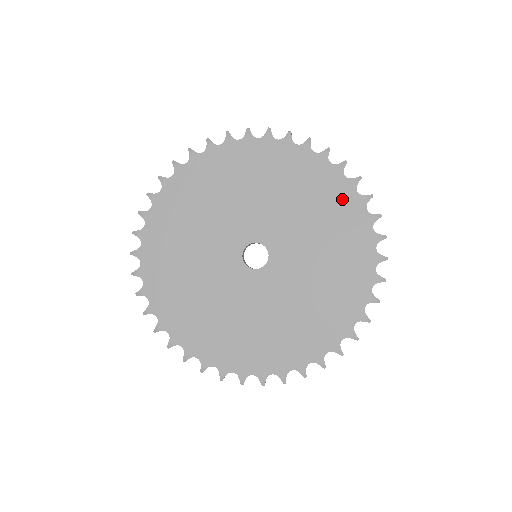
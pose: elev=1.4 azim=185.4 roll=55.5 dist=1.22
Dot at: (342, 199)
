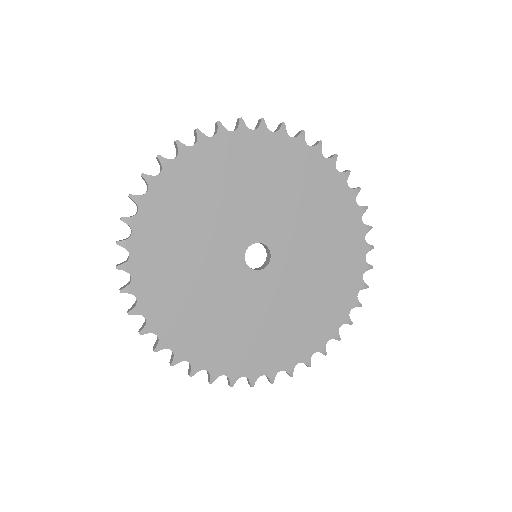
Dot at: (348, 223)
